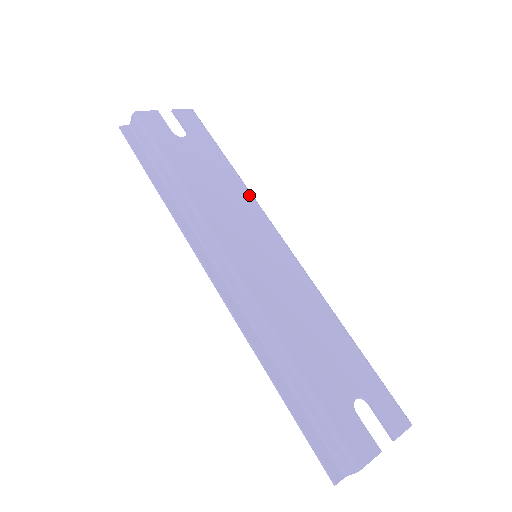
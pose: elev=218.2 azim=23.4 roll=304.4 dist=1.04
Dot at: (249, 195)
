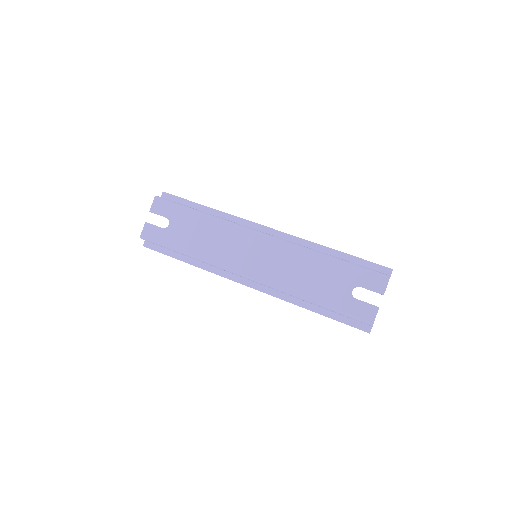
Dot at: (224, 223)
